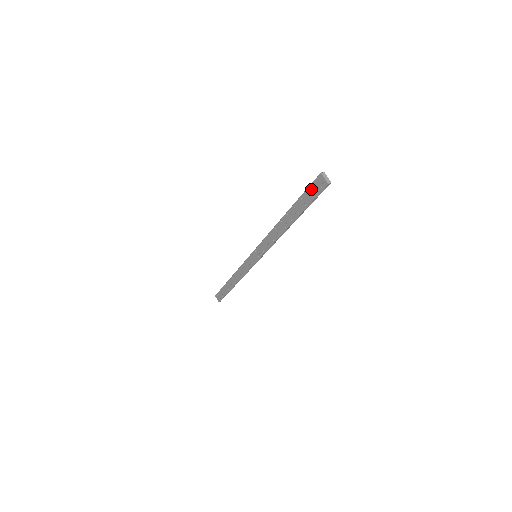
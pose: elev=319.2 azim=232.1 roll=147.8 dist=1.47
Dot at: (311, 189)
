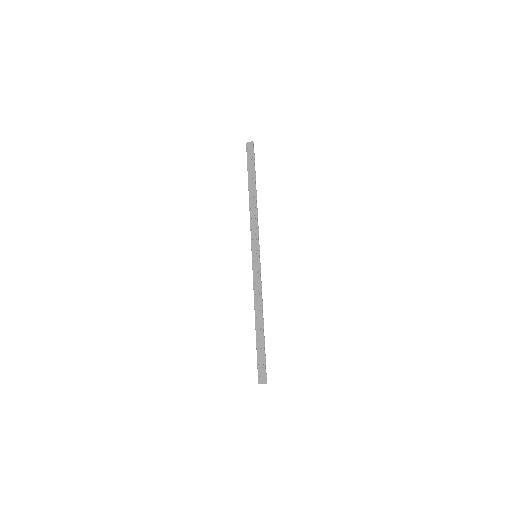
Dot at: (249, 156)
